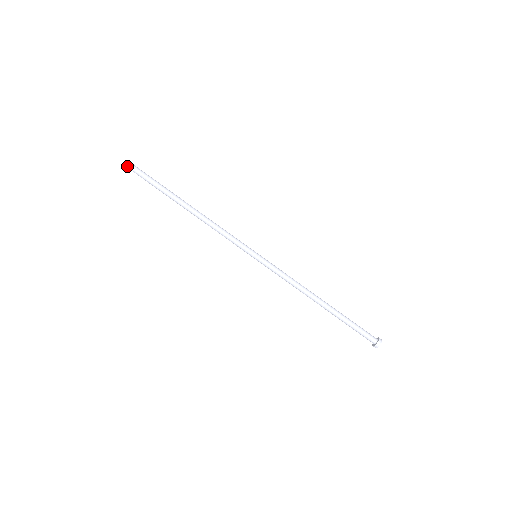
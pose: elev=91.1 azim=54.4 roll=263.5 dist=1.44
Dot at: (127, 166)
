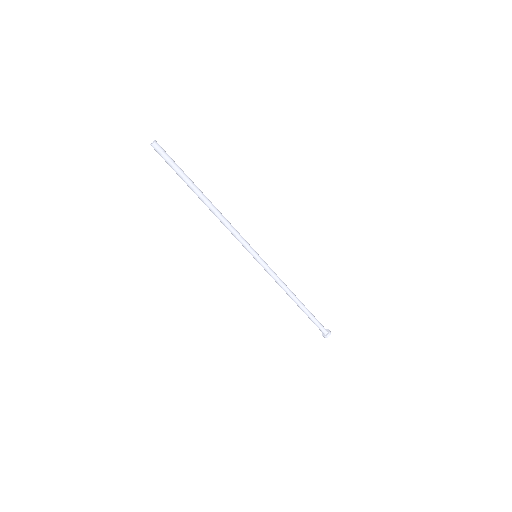
Dot at: (151, 144)
